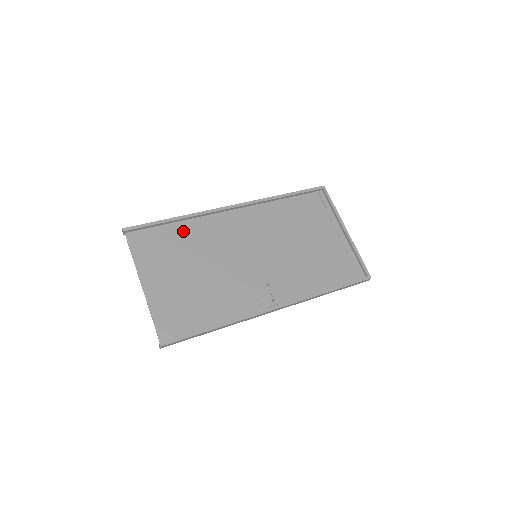
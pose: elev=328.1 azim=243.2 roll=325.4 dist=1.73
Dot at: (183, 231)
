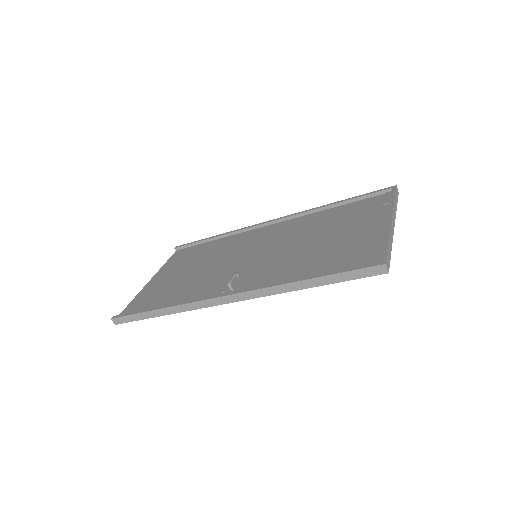
Dot at: (214, 245)
